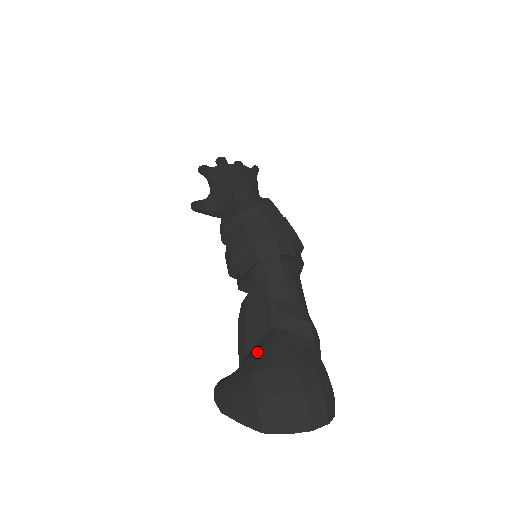
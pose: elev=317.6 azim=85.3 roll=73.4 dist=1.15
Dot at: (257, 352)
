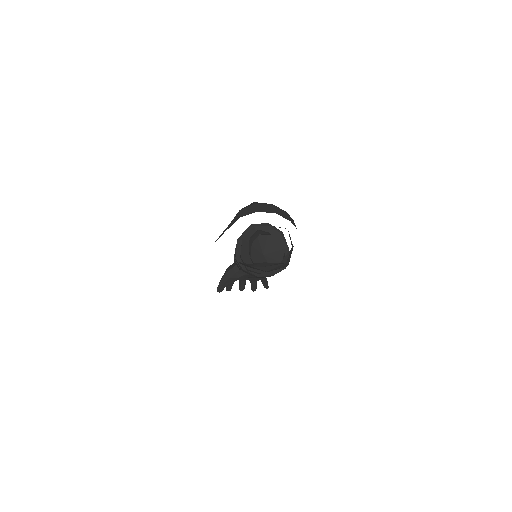
Dot at: occluded
